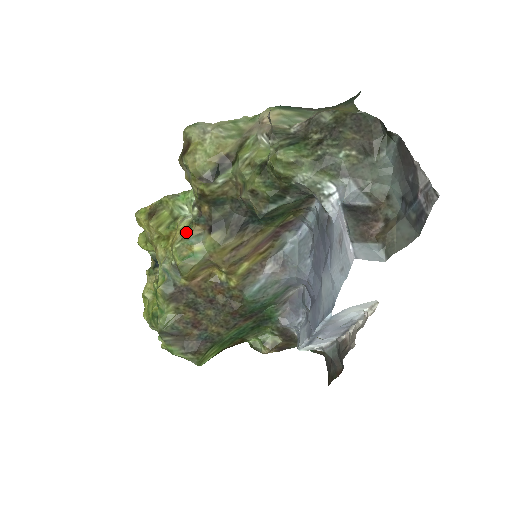
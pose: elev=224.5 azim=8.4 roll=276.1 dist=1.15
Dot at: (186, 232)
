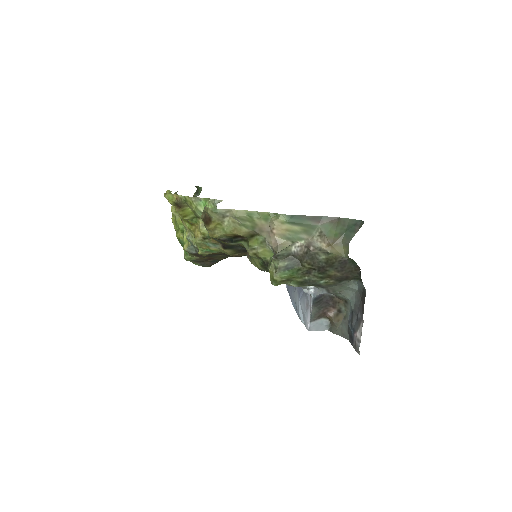
Dot at: (205, 238)
